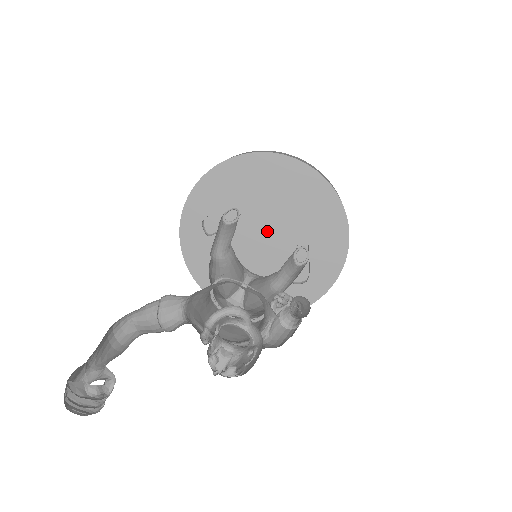
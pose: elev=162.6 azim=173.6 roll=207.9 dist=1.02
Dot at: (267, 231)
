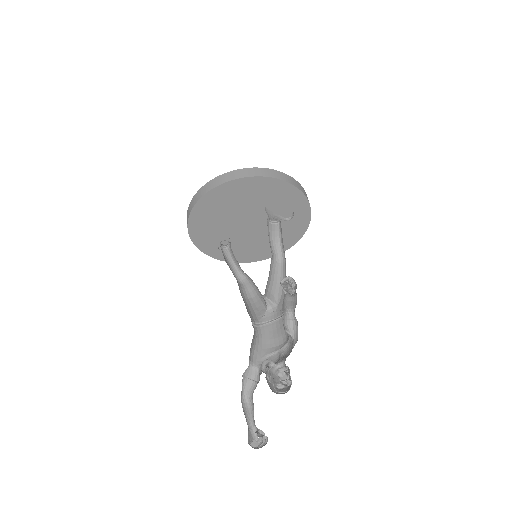
Dot at: (246, 221)
